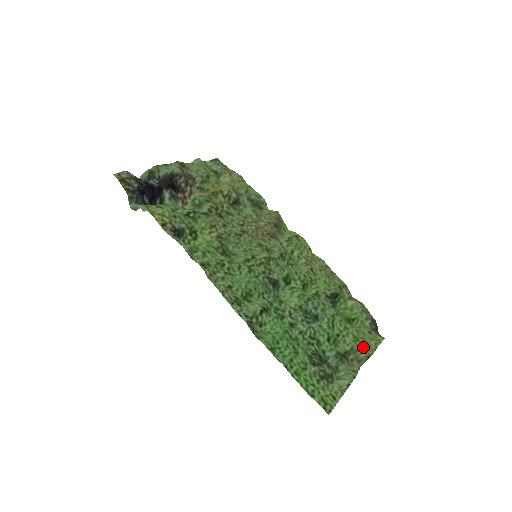
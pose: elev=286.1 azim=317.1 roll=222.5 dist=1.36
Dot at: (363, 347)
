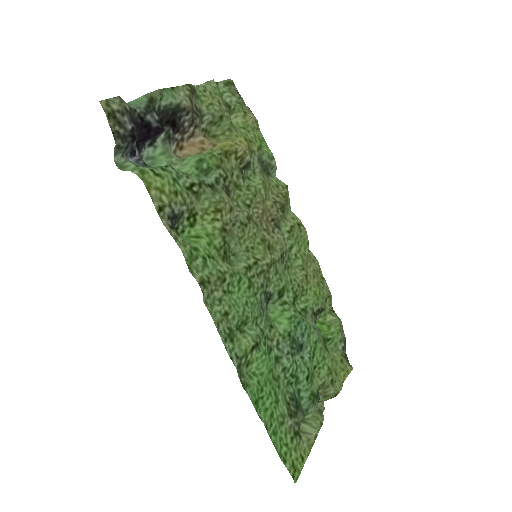
Dot at: (334, 382)
